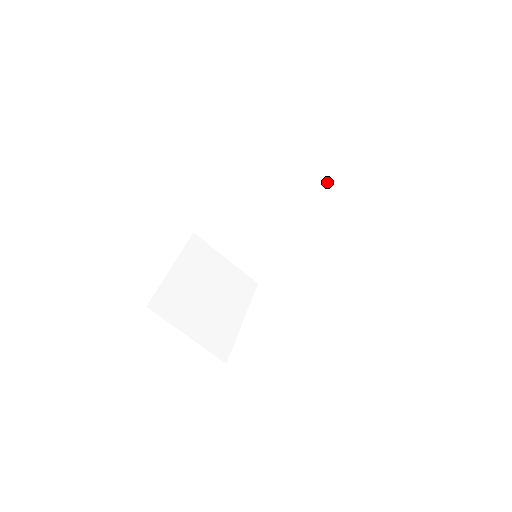
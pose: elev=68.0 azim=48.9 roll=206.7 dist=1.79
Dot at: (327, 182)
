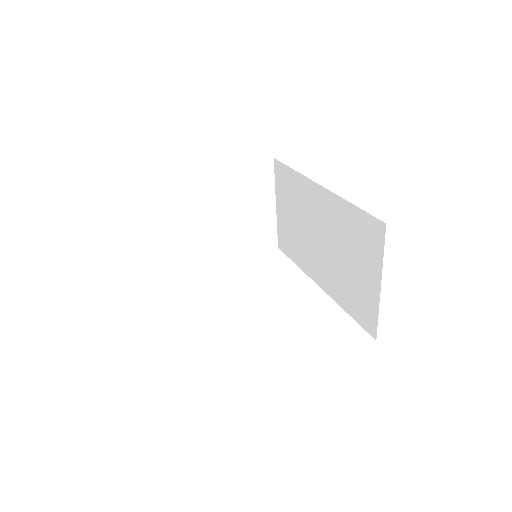
Dot at: (373, 288)
